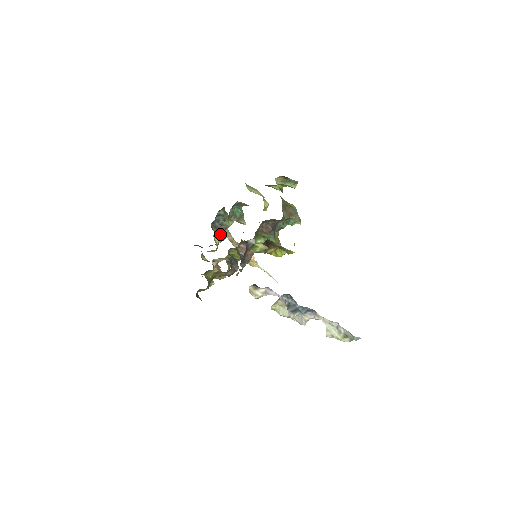
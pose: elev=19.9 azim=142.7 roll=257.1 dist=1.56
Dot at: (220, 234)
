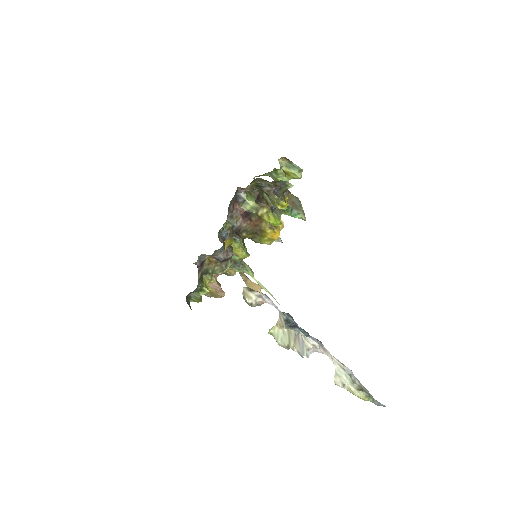
Dot at: occluded
